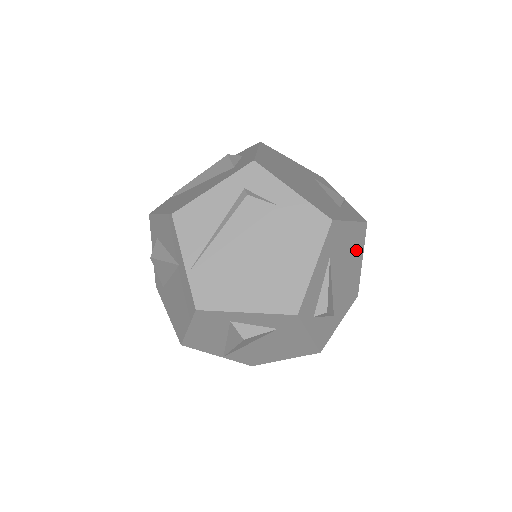
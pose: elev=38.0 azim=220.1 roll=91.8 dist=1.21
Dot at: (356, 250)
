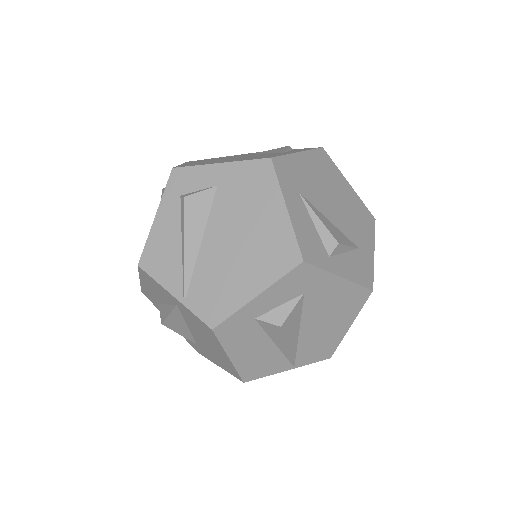
Dot at: (331, 177)
